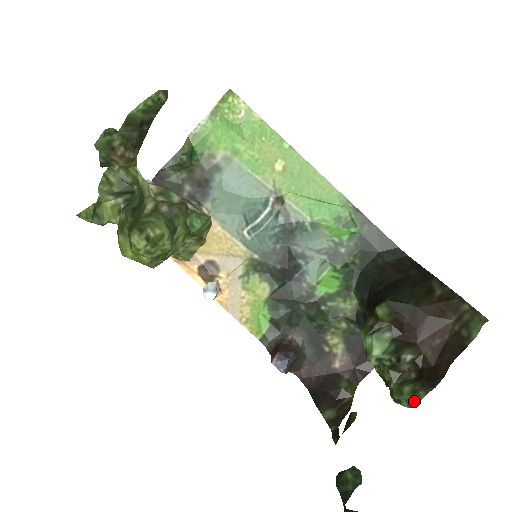
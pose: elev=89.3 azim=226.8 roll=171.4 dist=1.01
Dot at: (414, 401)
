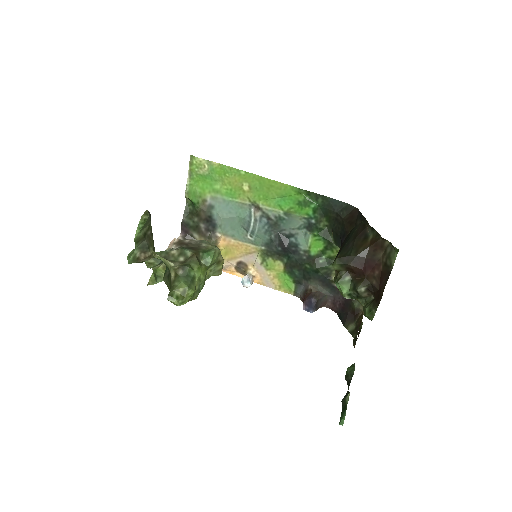
Dot at: (371, 317)
